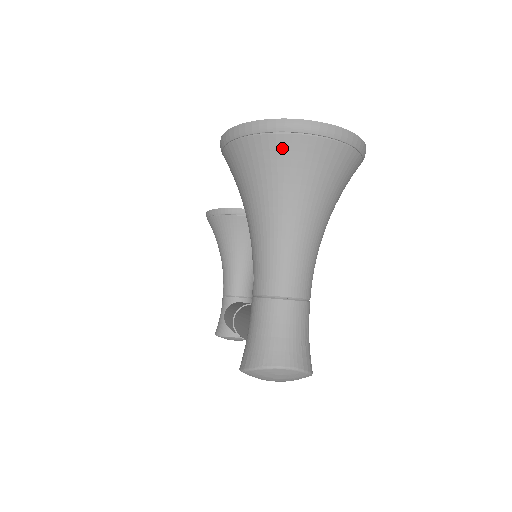
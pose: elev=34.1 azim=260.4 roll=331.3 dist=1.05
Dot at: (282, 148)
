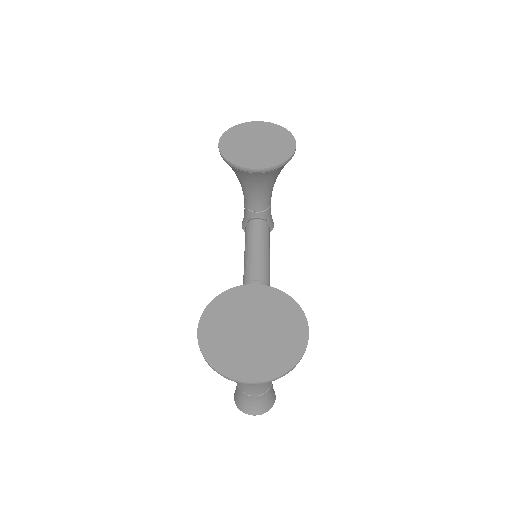
Dot at: occluded
